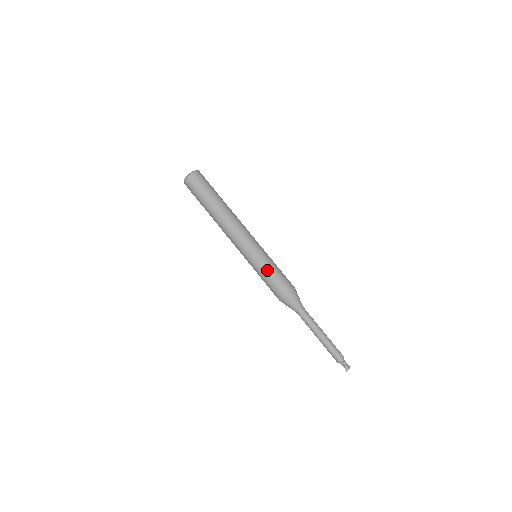
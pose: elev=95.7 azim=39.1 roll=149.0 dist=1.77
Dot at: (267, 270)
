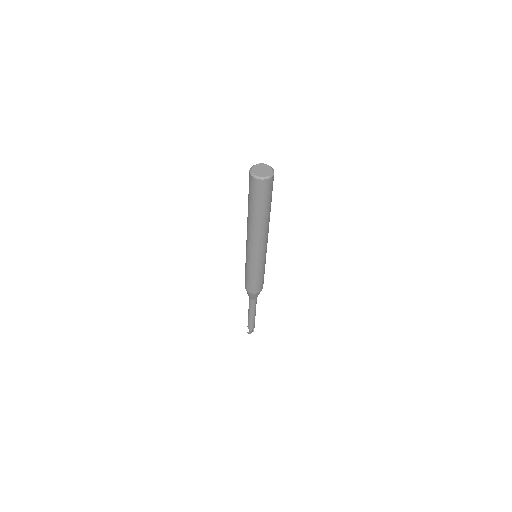
Dot at: (250, 274)
